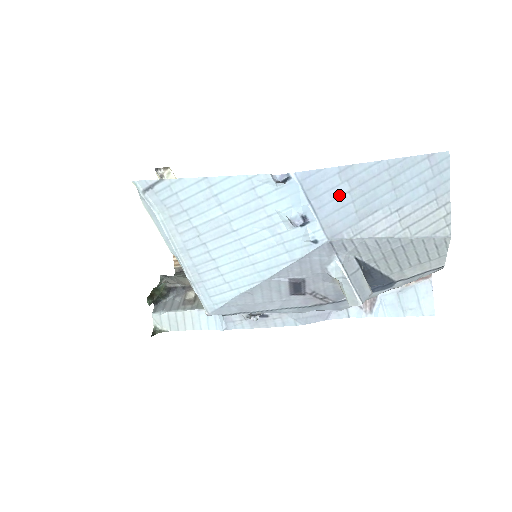
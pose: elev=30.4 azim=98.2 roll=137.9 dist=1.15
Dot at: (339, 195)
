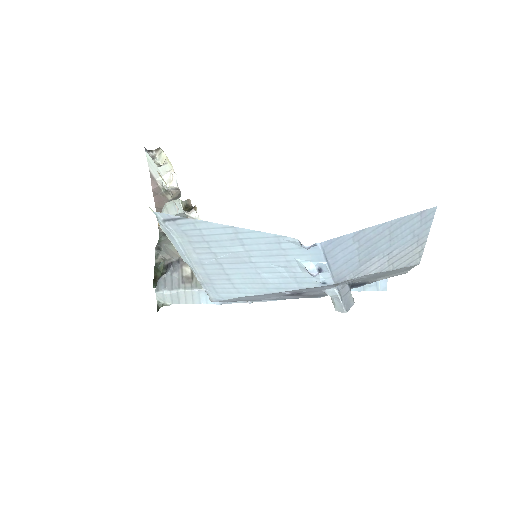
Dot at: (350, 252)
